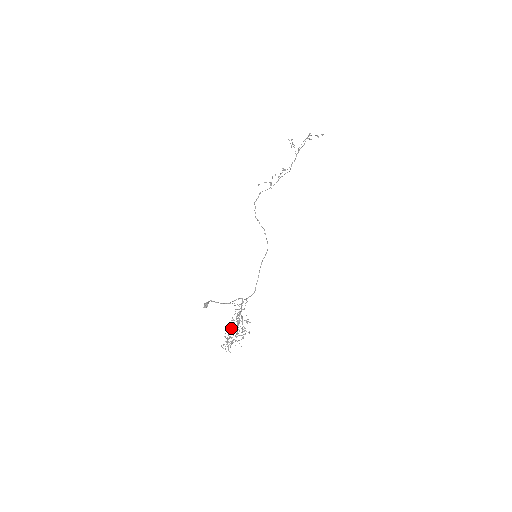
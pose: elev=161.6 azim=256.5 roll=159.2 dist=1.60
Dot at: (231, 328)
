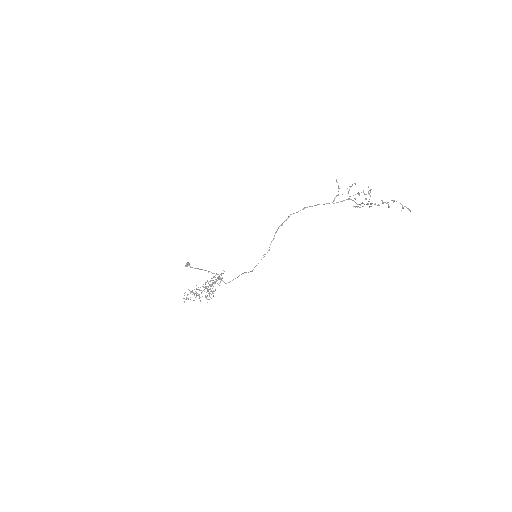
Dot at: occluded
